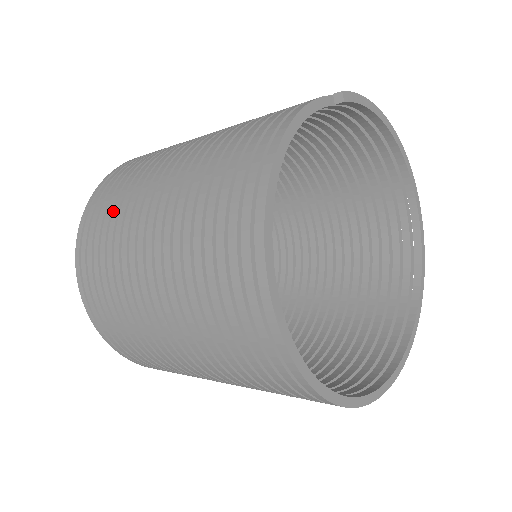
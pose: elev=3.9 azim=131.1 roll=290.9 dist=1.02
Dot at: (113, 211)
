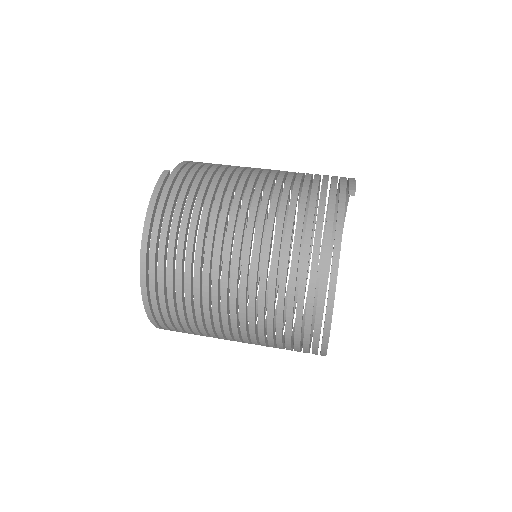
Dot at: (186, 248)
